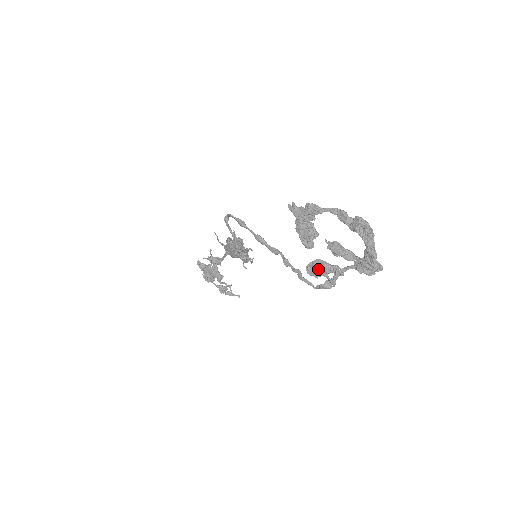
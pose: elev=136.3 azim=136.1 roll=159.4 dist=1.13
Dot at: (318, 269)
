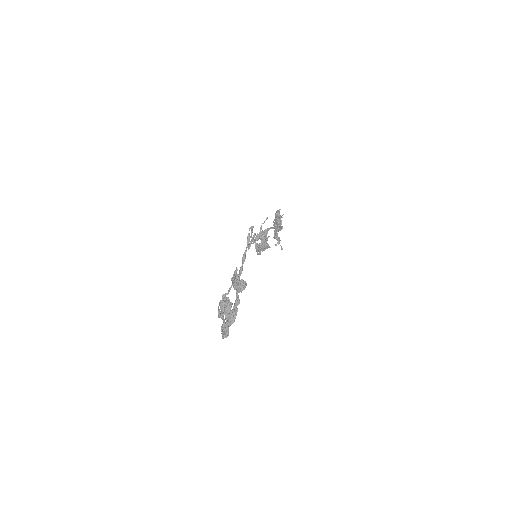
Dot at: (219, 304)
